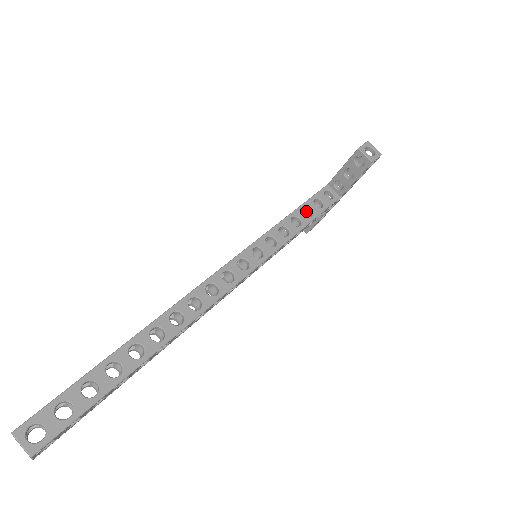
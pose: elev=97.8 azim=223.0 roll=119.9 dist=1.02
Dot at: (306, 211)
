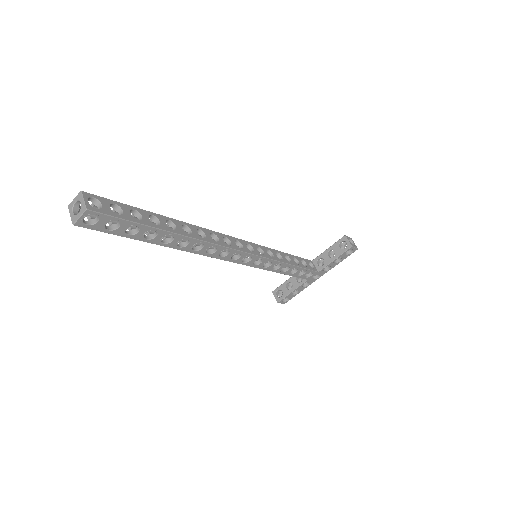
Dot at: occluded
